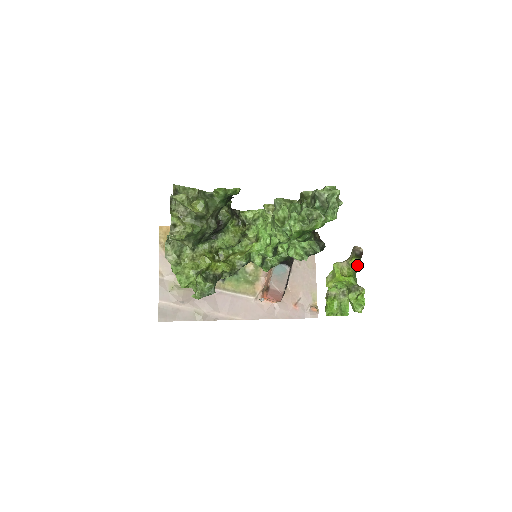
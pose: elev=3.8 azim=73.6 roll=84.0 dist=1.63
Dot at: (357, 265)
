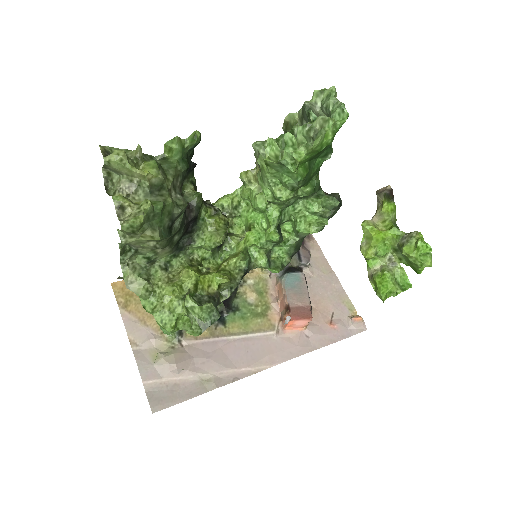
Dot at: (393, 210)
